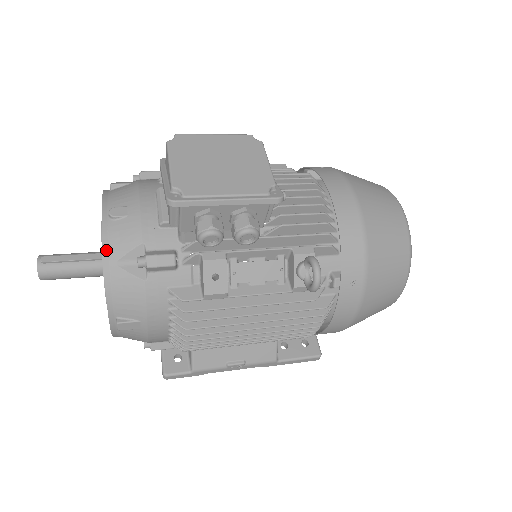
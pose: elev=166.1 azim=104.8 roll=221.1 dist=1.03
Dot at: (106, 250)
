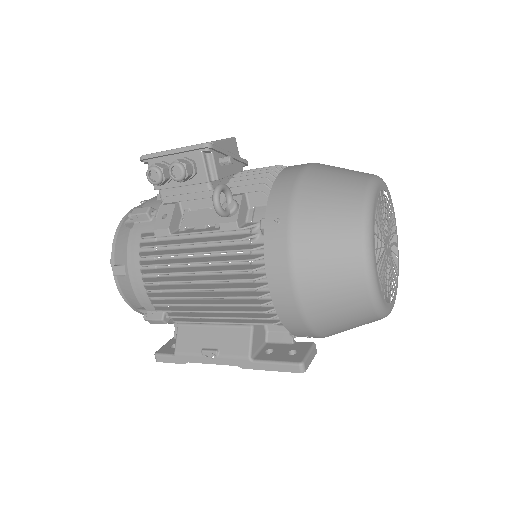
Dot at: (125, 217)
